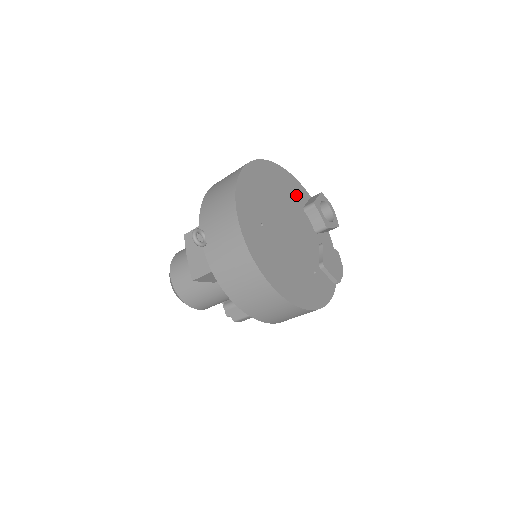
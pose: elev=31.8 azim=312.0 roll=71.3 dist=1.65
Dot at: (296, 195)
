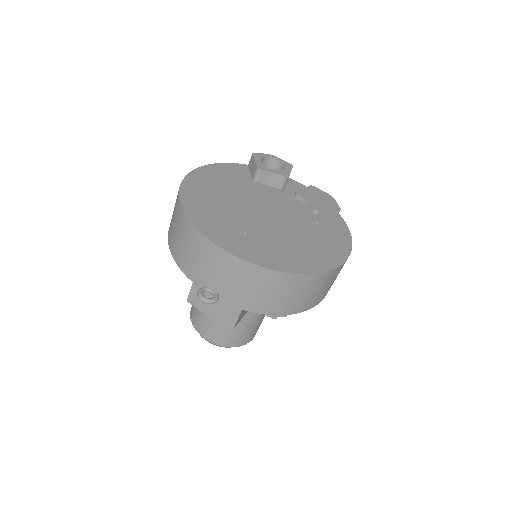
Dot at: (237, 177)
